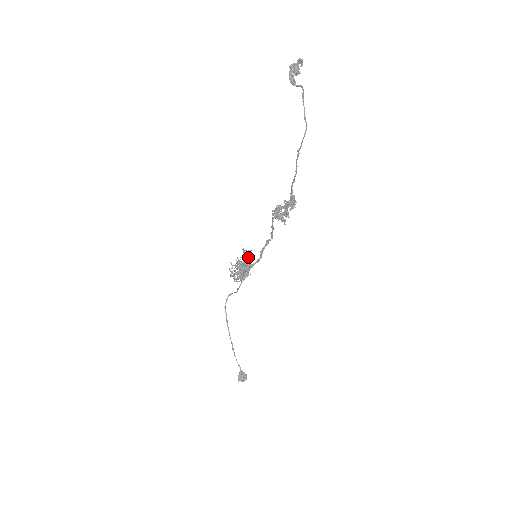
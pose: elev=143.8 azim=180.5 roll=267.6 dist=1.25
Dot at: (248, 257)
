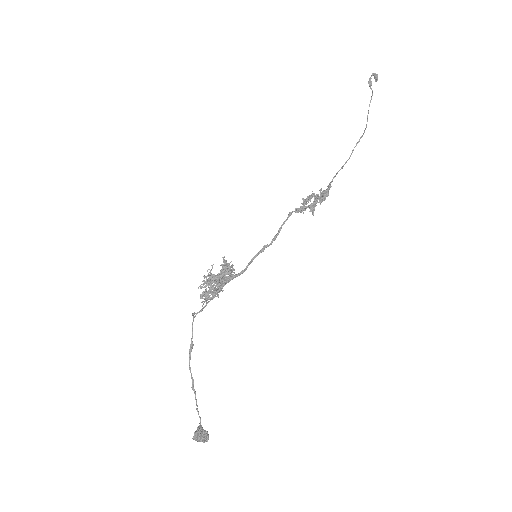
Dot at: occluded
